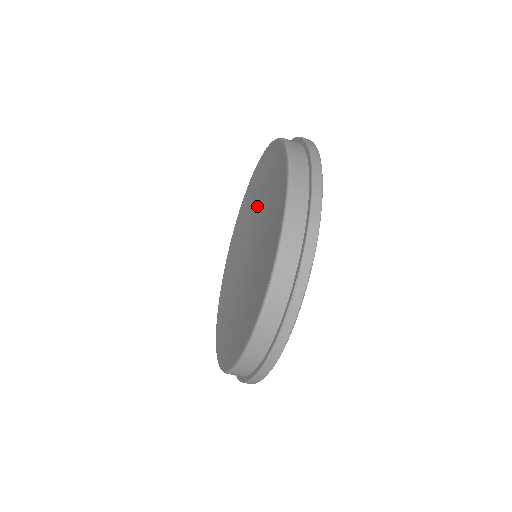
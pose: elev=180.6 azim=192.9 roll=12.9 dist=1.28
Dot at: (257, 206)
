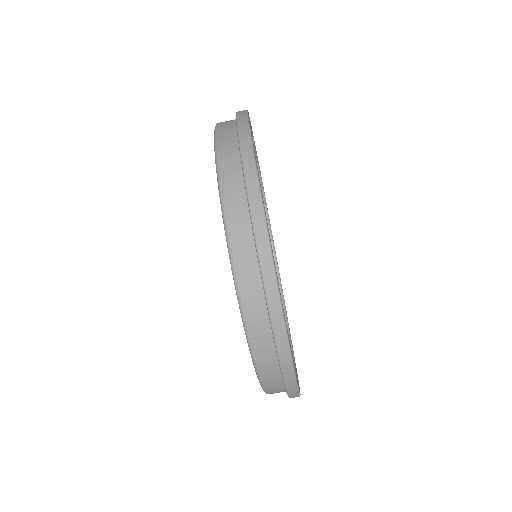
Dot at: occluded
